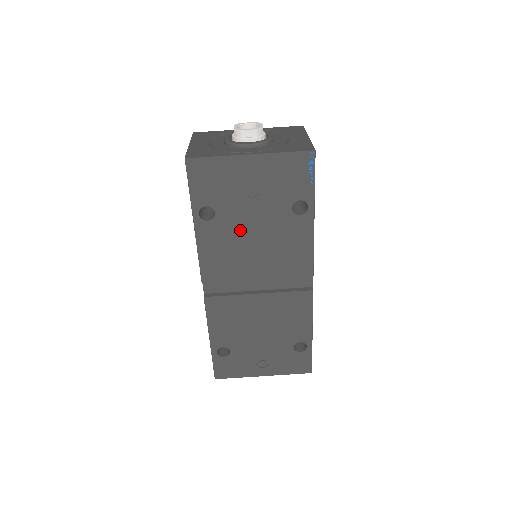
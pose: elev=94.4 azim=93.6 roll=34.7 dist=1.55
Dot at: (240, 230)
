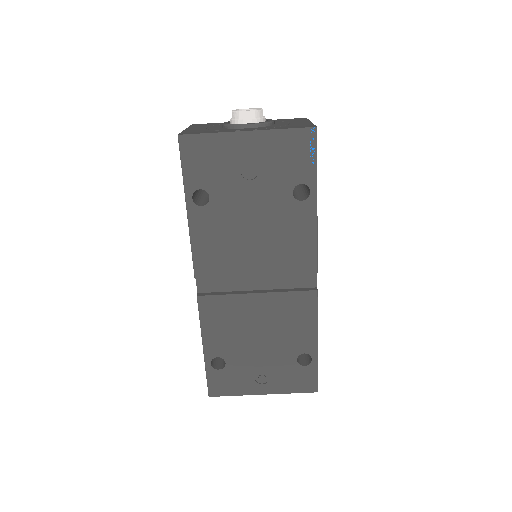
Dot at: (236, 217)
